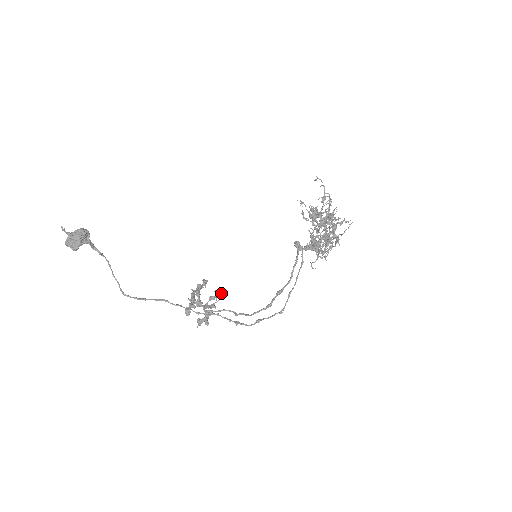
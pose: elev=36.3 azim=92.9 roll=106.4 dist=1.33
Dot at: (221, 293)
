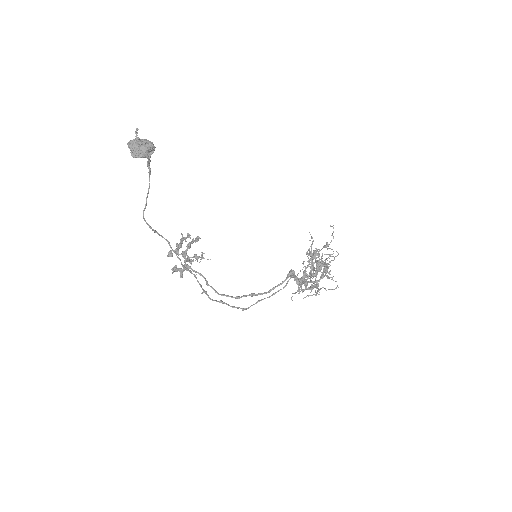
Dot at: occluded
